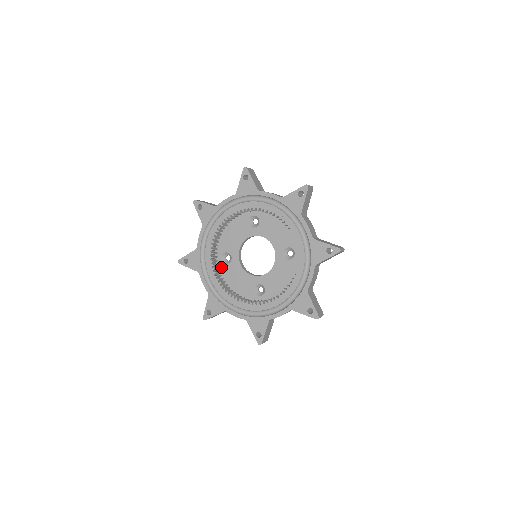
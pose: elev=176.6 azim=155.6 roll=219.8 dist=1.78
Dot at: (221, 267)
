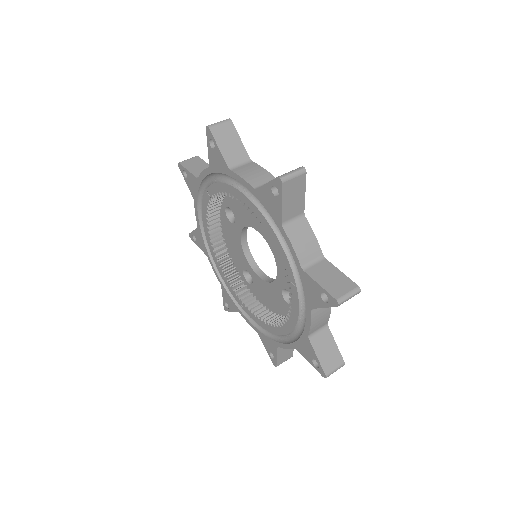
Dot at: (222, 214)
